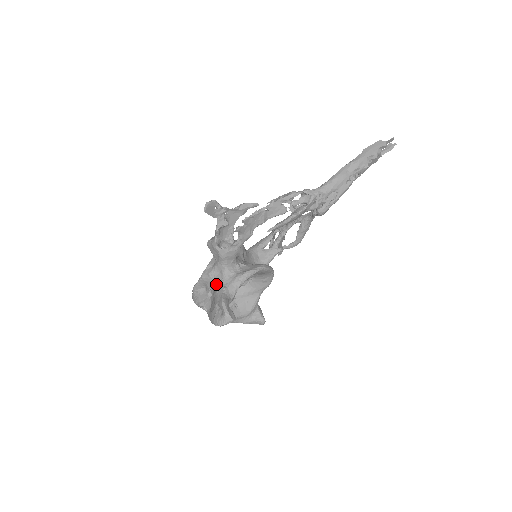
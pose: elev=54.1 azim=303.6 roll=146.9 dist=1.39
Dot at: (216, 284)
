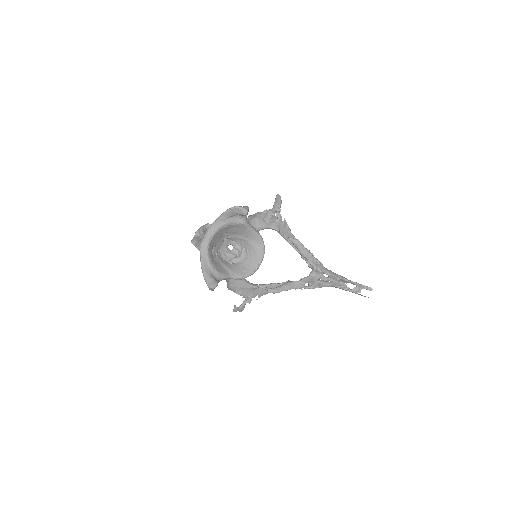
Dot at: occluded
